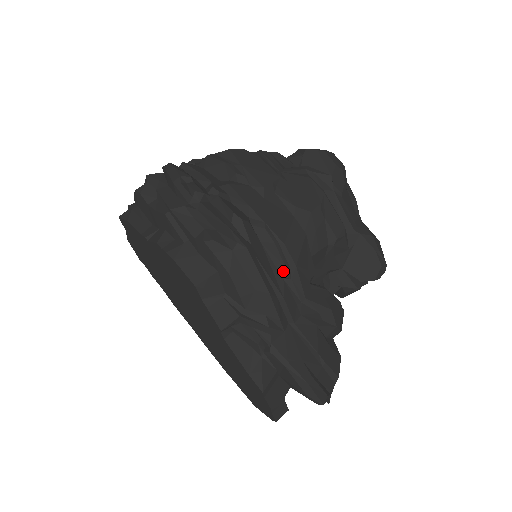
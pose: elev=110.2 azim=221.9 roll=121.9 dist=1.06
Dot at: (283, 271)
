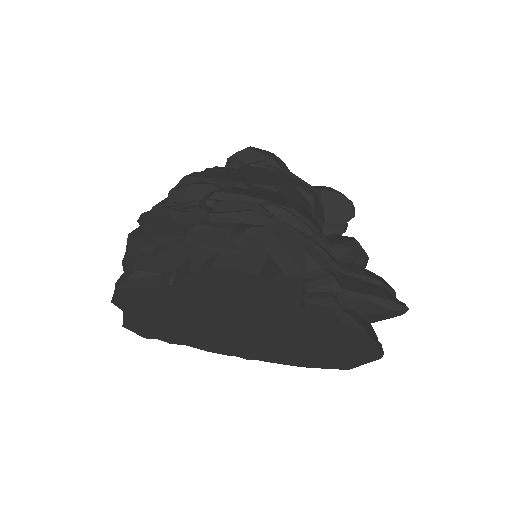
Dot at: (307, 230)
